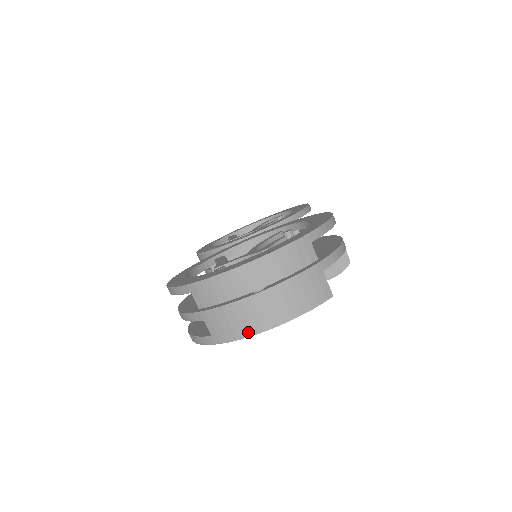
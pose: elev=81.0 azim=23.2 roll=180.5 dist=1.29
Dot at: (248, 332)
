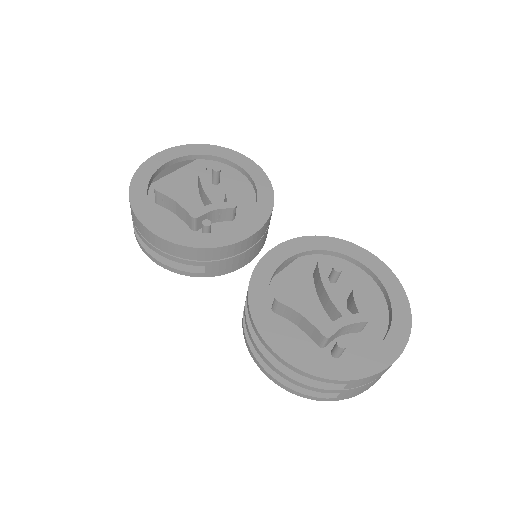
Dot at: occluded
